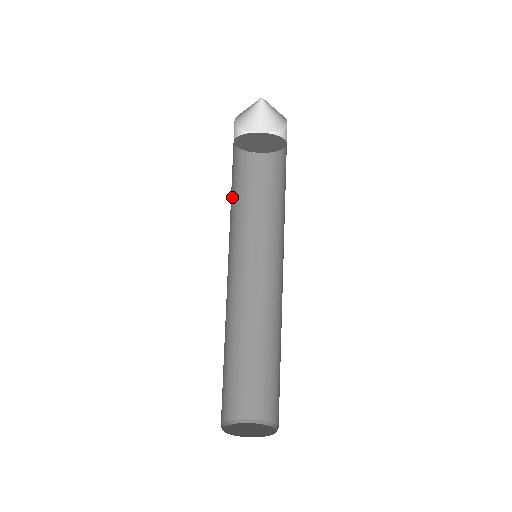
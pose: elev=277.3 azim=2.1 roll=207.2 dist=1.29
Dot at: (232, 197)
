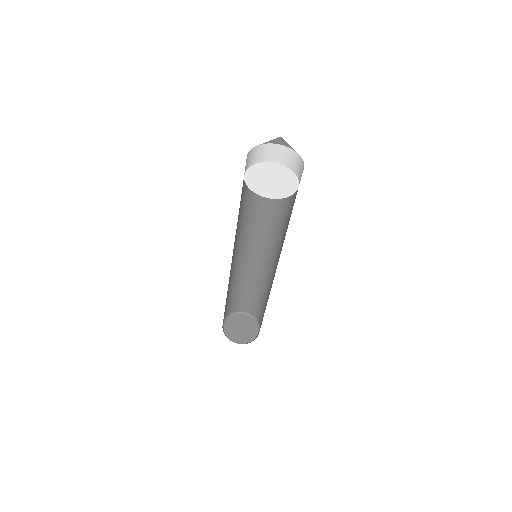
Dot at: occluded
